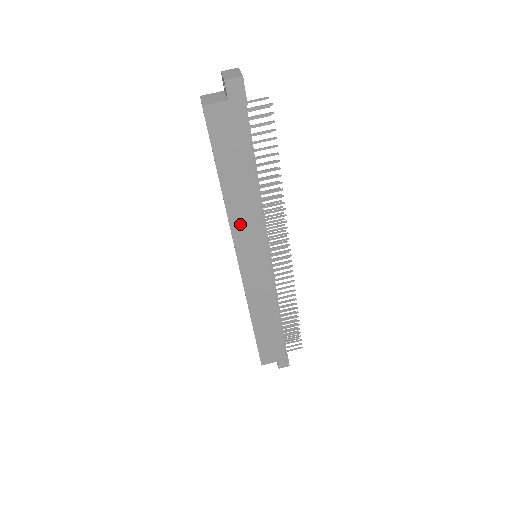
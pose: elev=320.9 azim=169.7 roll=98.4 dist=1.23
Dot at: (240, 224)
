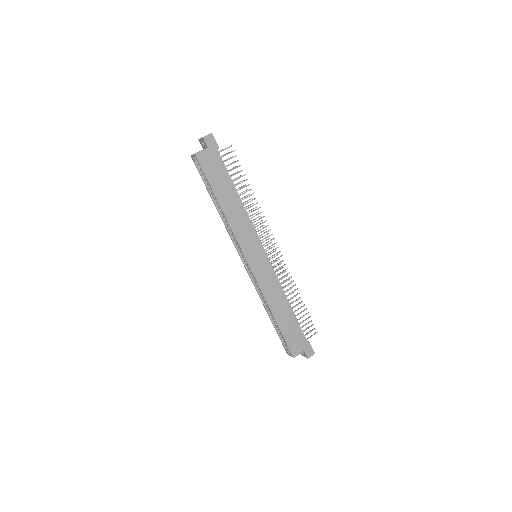
Dot at: (238, 228)
